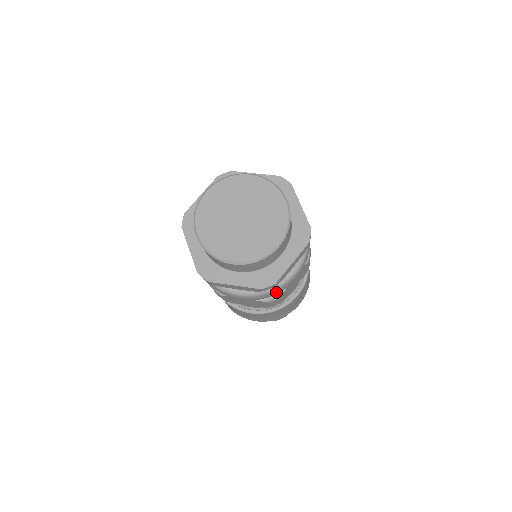
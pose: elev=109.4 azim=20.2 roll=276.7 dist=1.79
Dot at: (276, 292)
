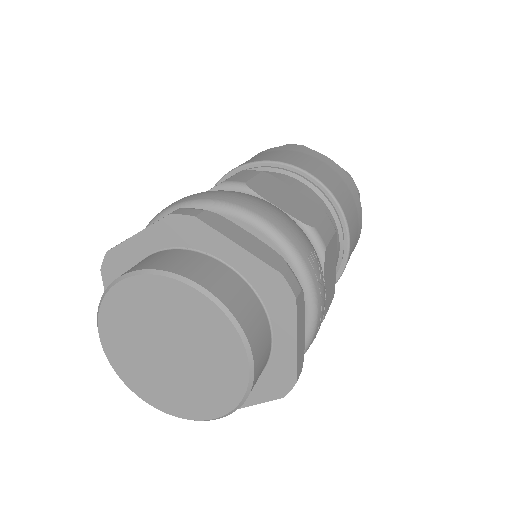
Dot at: occluded
